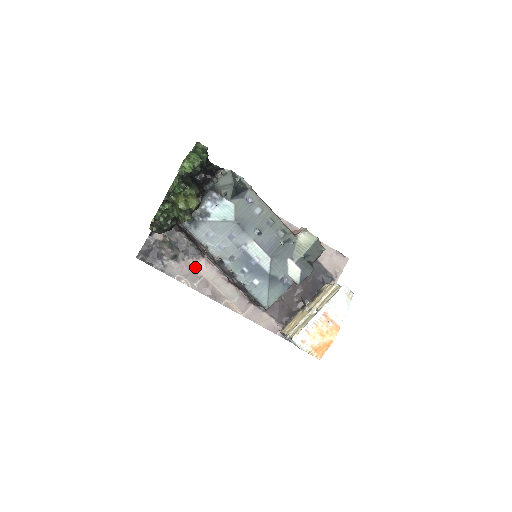
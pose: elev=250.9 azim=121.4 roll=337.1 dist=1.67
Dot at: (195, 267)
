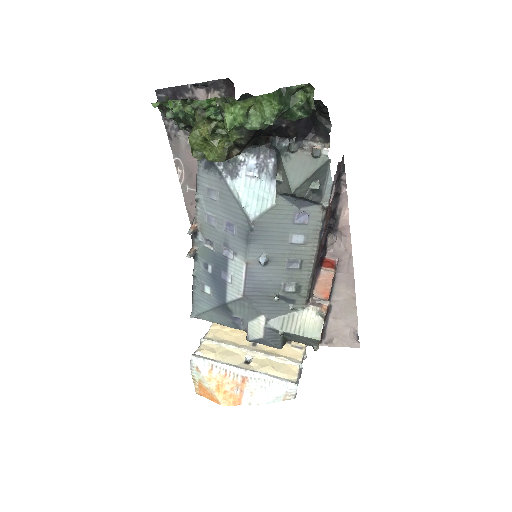
Dot at: occluded
